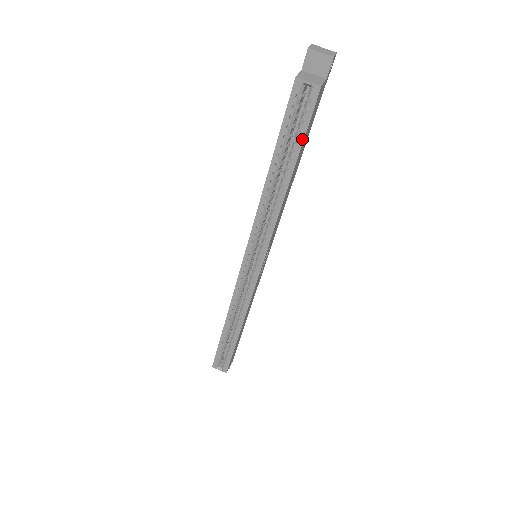
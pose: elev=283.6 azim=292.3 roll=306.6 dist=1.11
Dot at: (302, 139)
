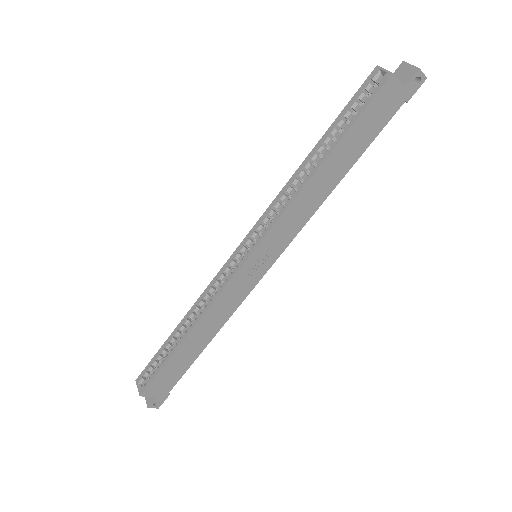
Dot at: (354, 120)
